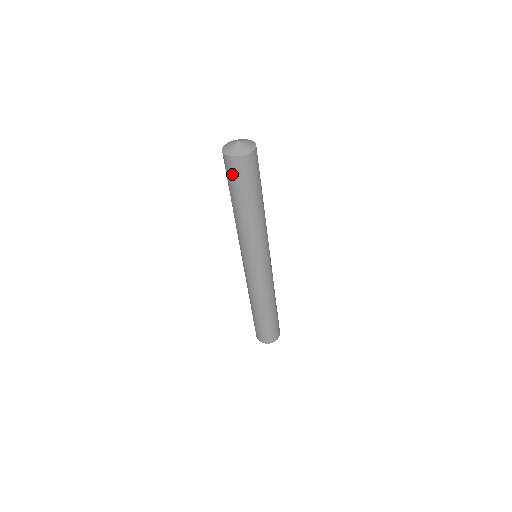
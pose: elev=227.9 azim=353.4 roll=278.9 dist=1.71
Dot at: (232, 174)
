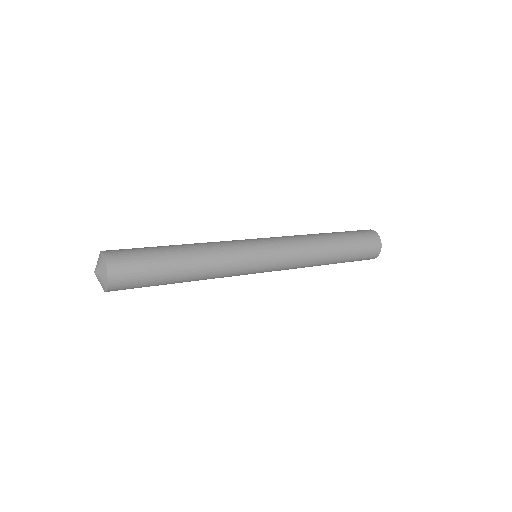
Dot at: occluded
